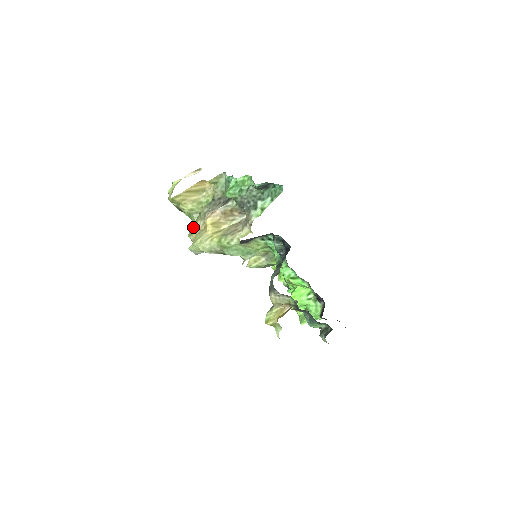
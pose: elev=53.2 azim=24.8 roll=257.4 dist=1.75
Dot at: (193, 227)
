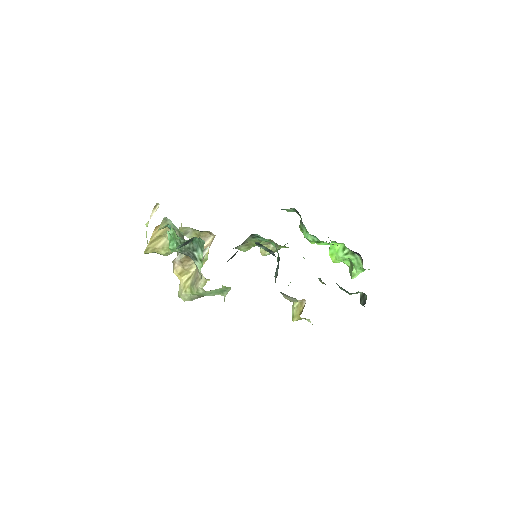
Dot at: occluded
